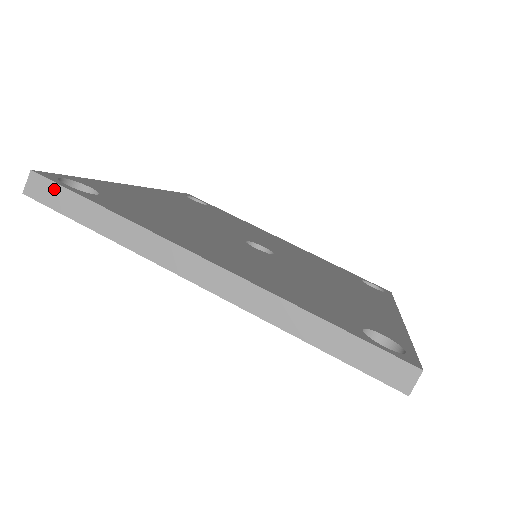
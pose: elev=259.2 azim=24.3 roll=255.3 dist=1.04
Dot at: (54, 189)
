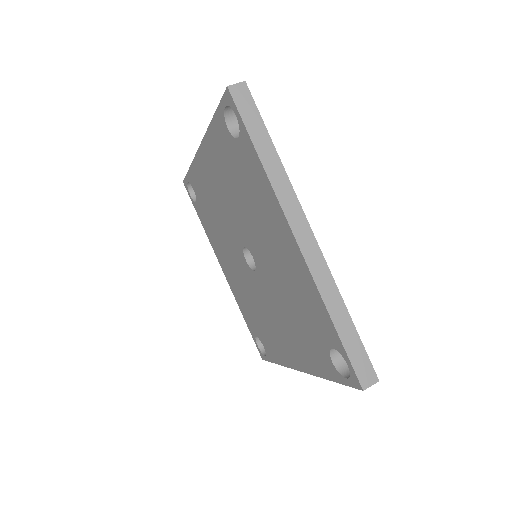
Dot at: occluded
